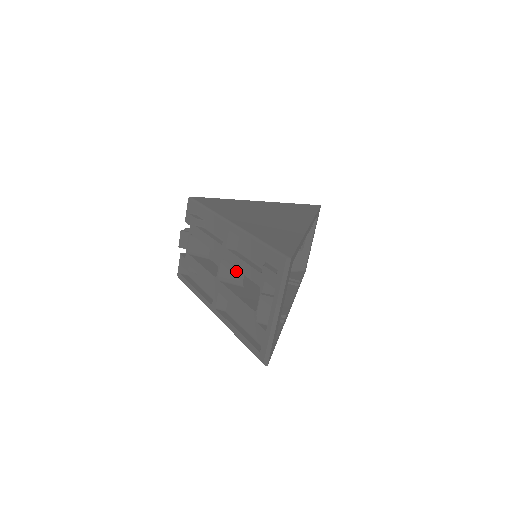
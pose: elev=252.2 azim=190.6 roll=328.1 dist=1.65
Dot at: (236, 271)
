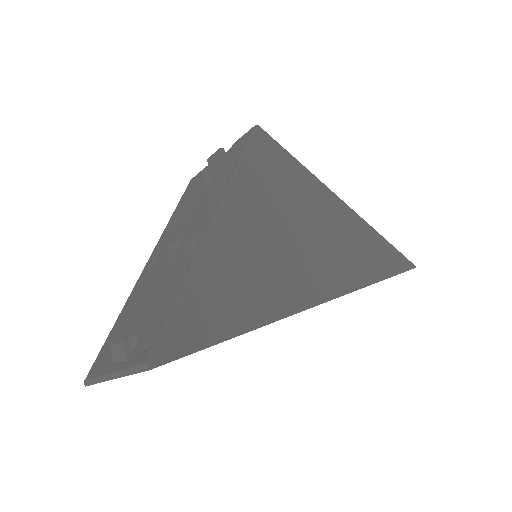
Dot at: occluded
